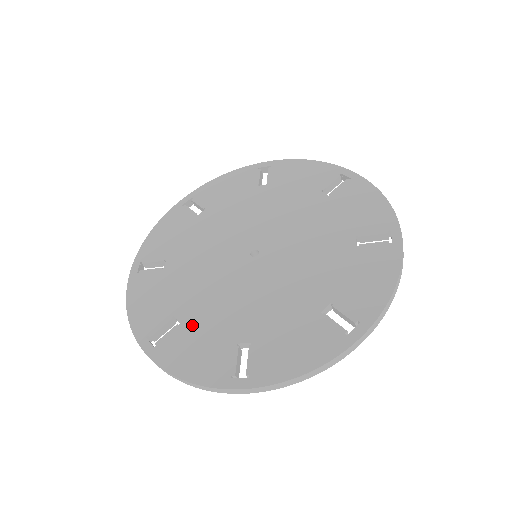
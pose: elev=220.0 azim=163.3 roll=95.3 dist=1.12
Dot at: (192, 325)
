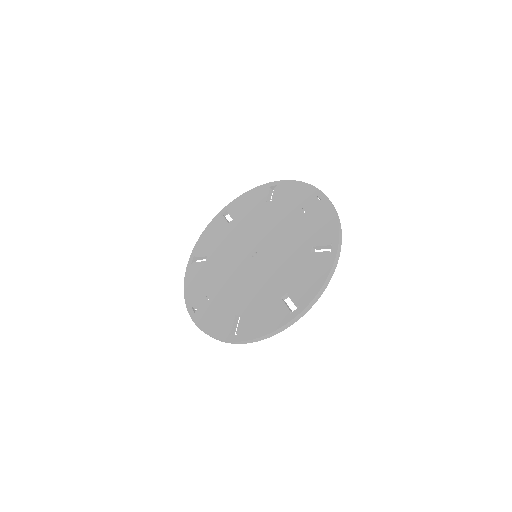
Dot at: (215, 301)
